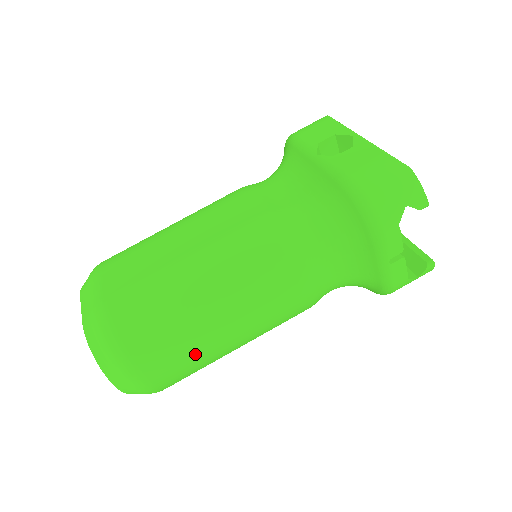
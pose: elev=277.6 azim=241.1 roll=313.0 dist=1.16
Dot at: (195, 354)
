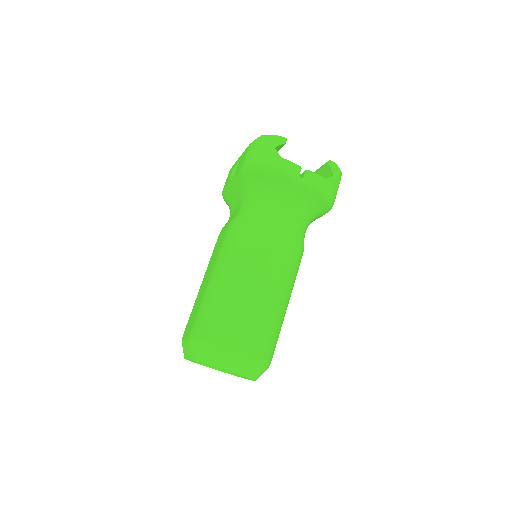
Dot at: (255, 313)
